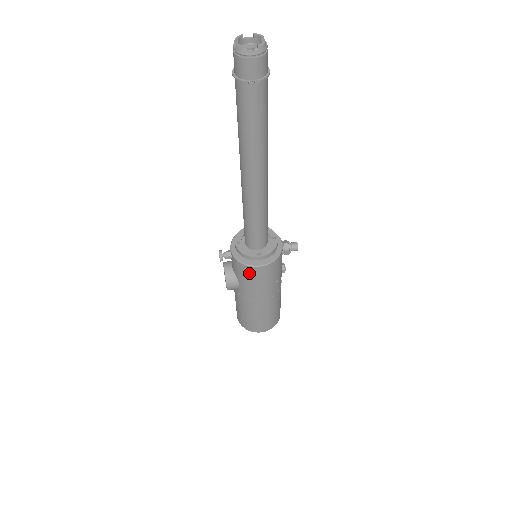
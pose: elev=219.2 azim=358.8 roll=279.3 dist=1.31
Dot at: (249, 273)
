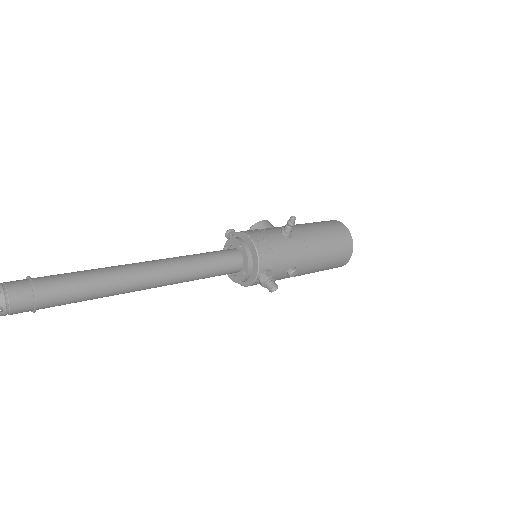
Dot at: occluded
